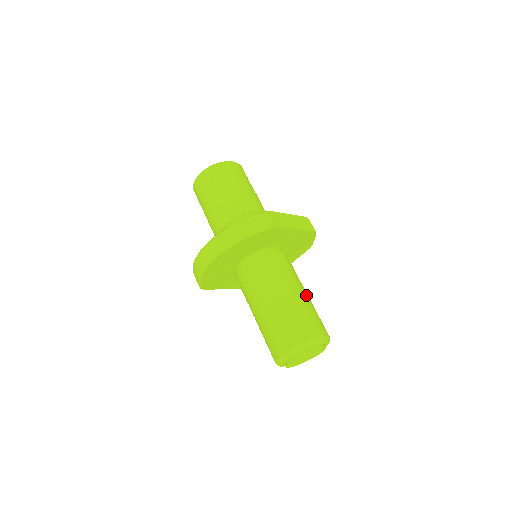
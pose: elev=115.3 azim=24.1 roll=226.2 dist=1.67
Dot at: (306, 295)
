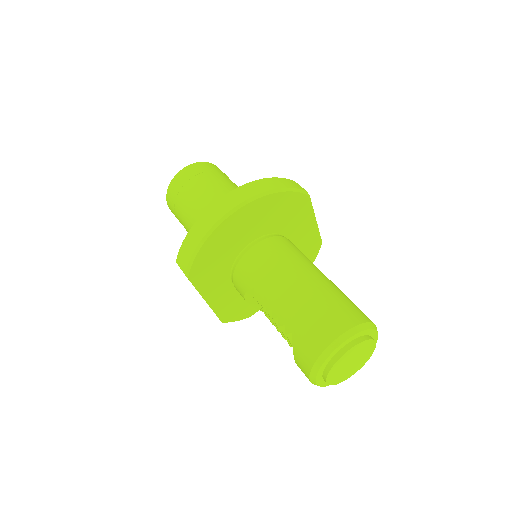
Dot at: occluded
